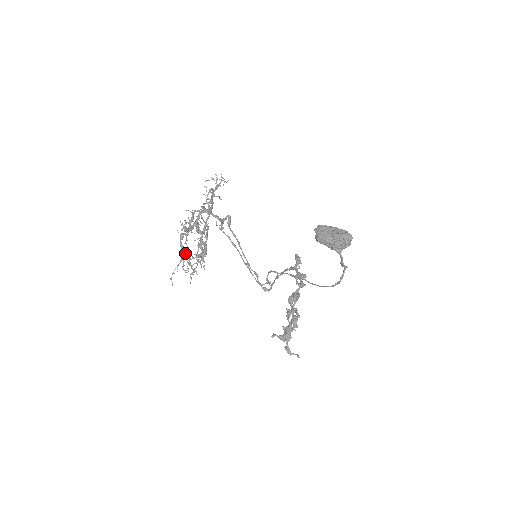
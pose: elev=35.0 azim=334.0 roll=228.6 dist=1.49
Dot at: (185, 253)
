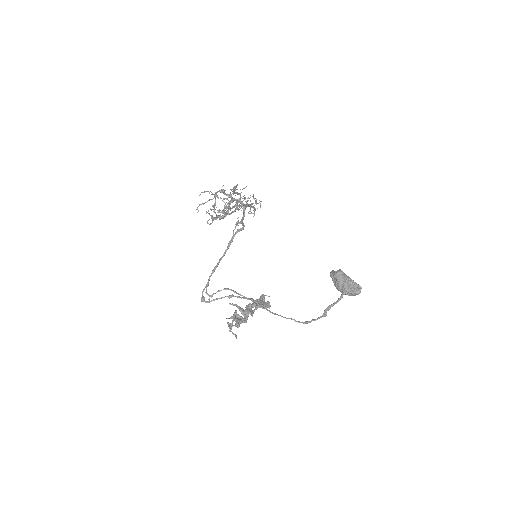
Dot at: occluded
